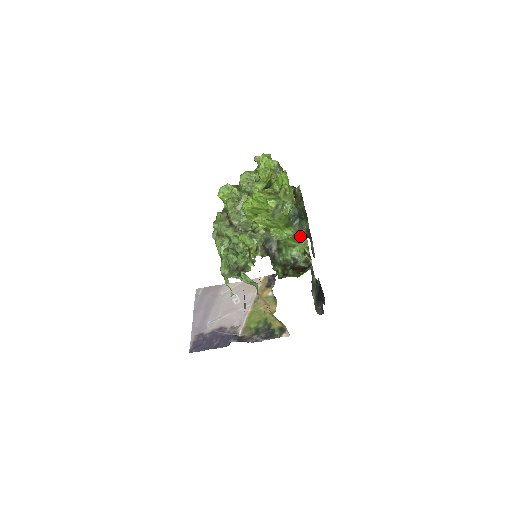
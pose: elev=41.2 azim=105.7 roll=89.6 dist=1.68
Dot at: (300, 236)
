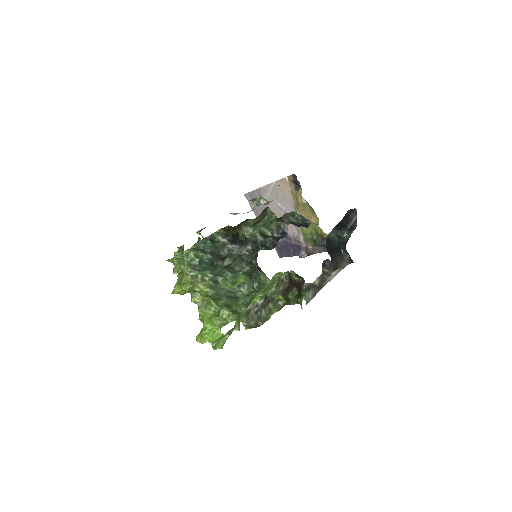
Dot at: (271, 285)
